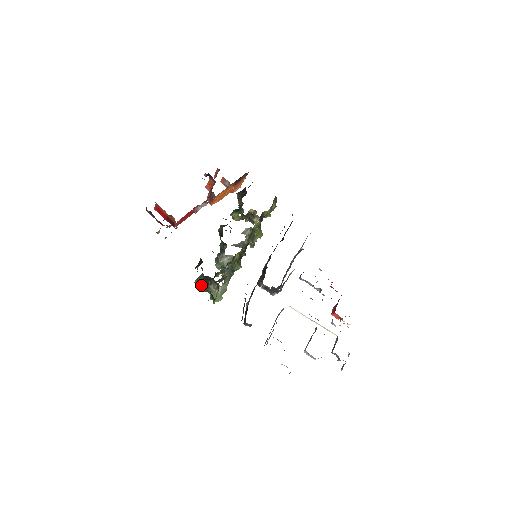
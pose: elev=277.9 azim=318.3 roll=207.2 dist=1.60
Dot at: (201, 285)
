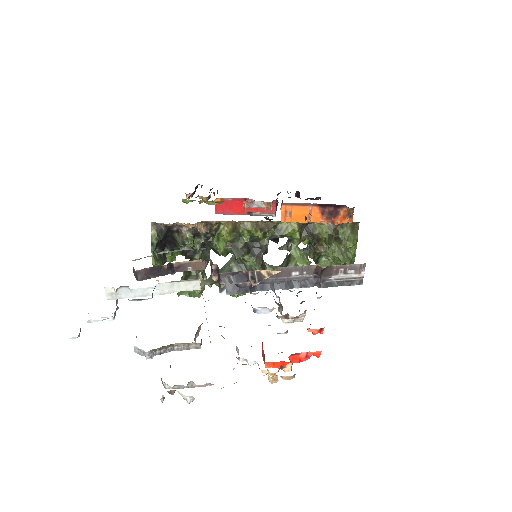
Dot at: (184, 273)
